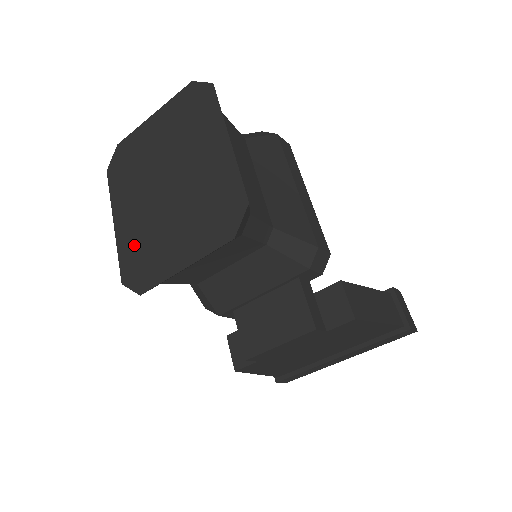
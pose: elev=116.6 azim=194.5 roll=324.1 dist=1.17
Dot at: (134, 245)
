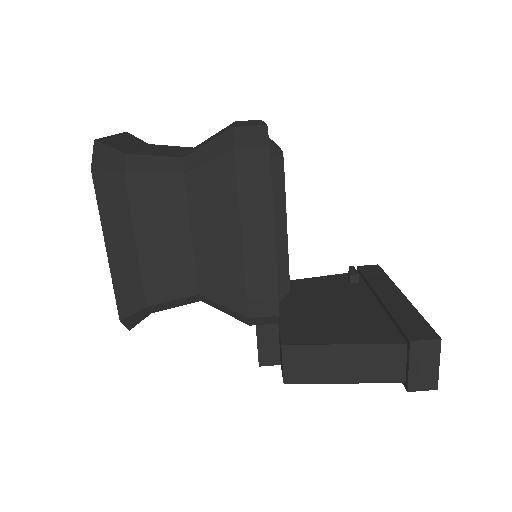
Dot at: occluded
